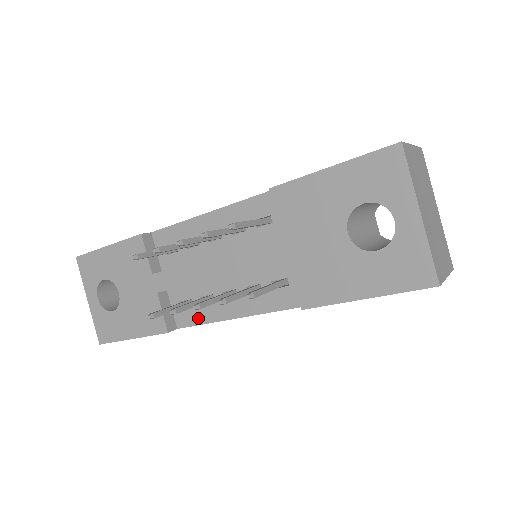
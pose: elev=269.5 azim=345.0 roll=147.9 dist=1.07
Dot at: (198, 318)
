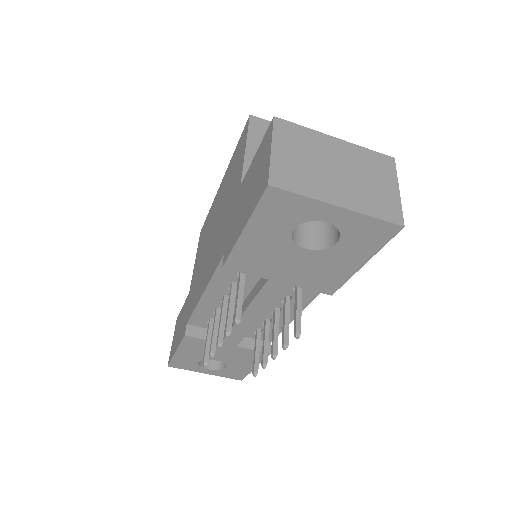
Dot at: occluded
